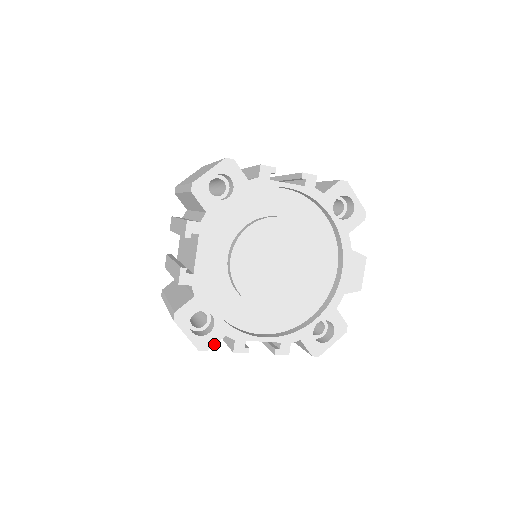
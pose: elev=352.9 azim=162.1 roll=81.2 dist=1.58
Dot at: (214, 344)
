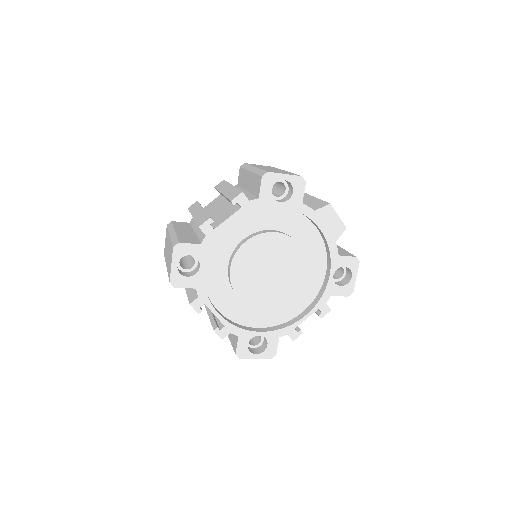
Dot at: (276, 348)
